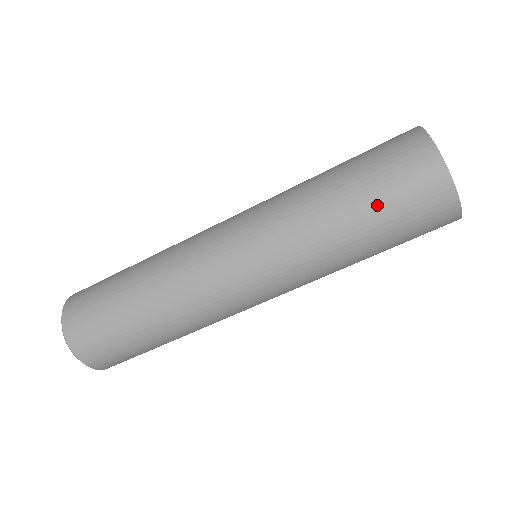
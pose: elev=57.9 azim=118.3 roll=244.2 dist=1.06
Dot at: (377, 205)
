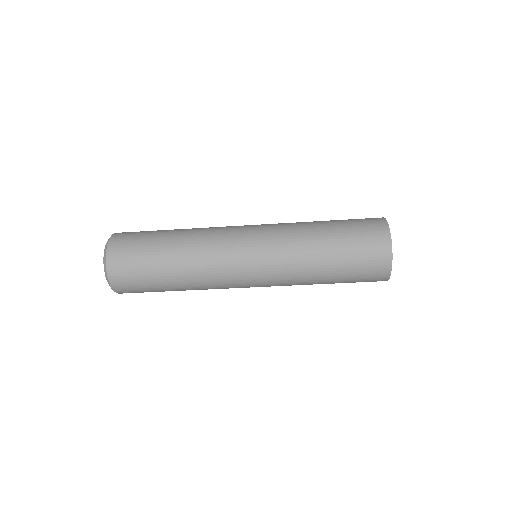
Dot at: (346, 279)
